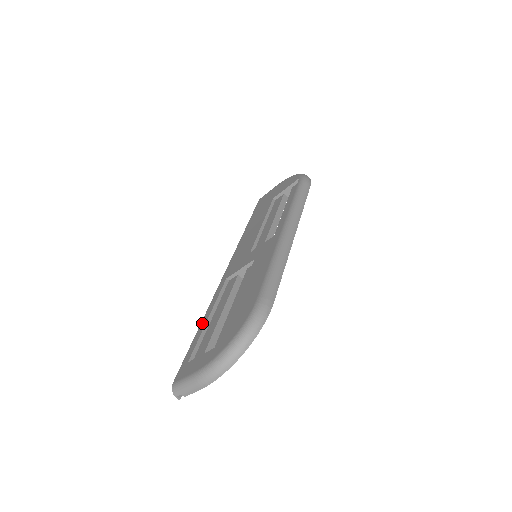
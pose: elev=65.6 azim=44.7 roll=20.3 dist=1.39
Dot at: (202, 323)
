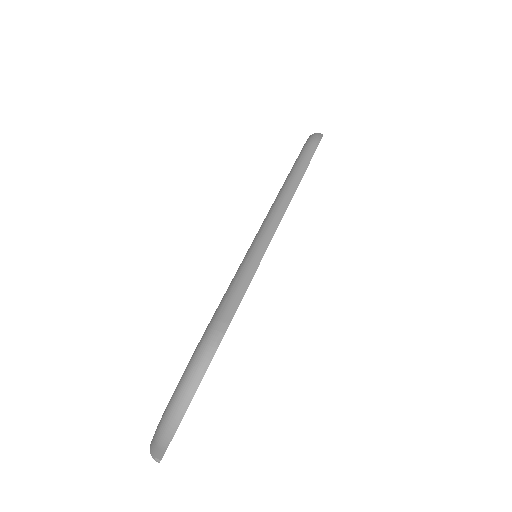
Dot at: occluded
